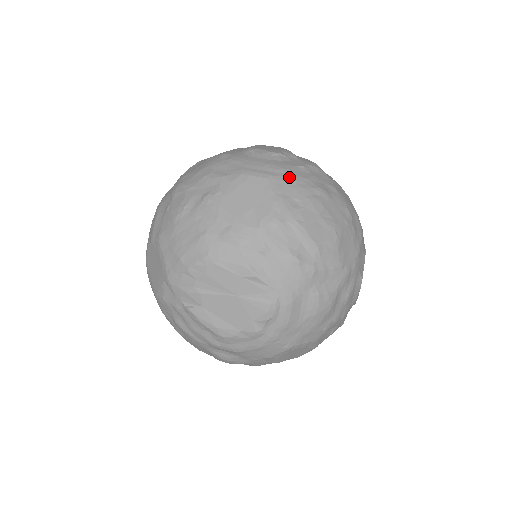
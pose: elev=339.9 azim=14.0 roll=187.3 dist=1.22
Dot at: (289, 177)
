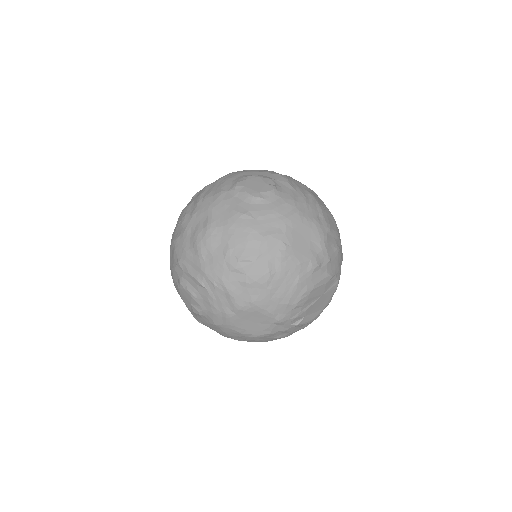
Dot at: (303, 203)
